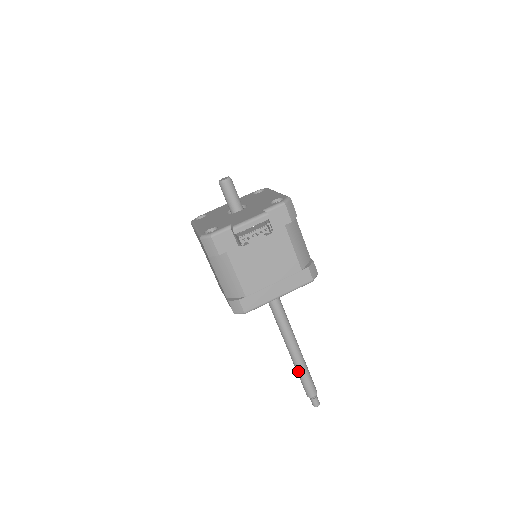
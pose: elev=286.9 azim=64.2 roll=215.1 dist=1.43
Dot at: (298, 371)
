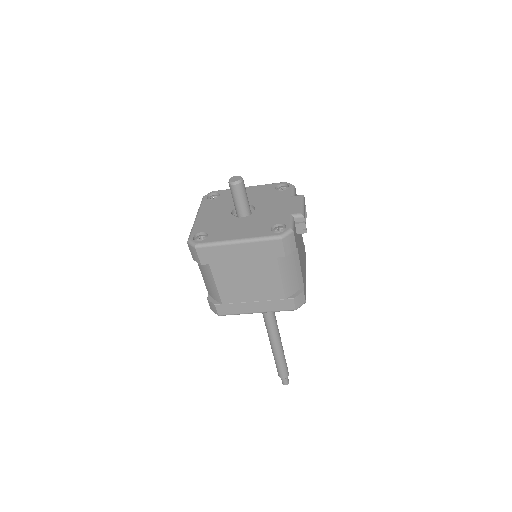
Dot at: (281, 357)
